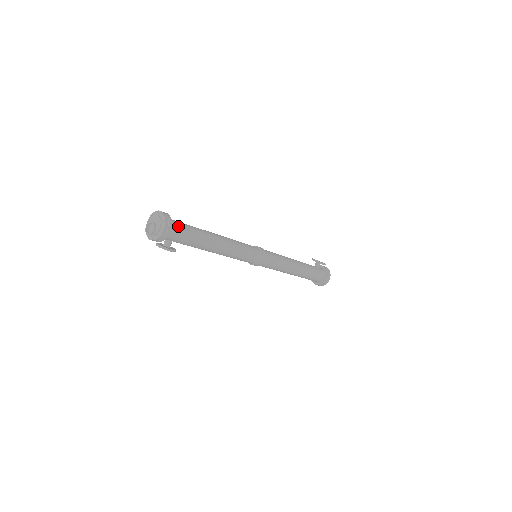
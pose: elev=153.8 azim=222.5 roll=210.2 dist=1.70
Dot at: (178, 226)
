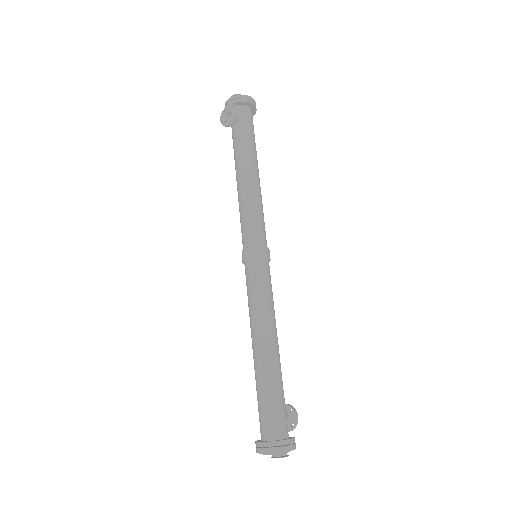
Dot at: occluded
